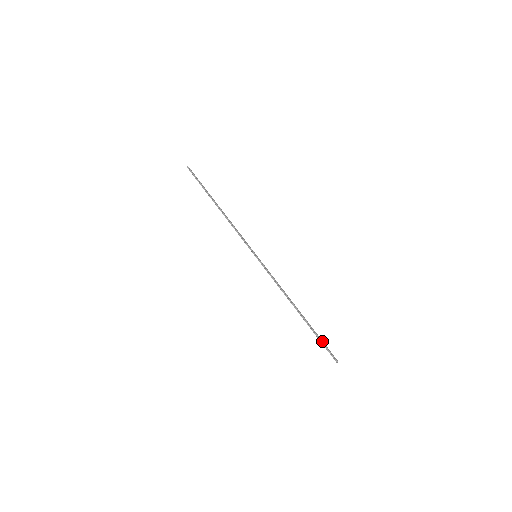
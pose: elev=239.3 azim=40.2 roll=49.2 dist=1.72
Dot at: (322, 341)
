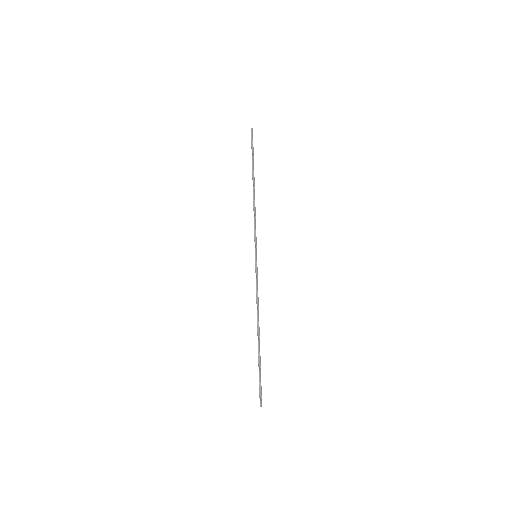
Dot at: occluded
